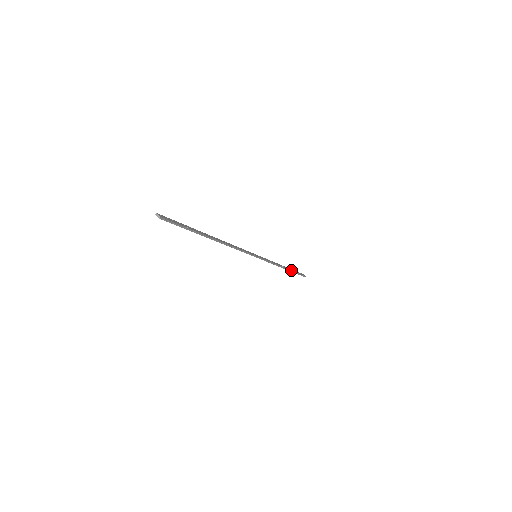
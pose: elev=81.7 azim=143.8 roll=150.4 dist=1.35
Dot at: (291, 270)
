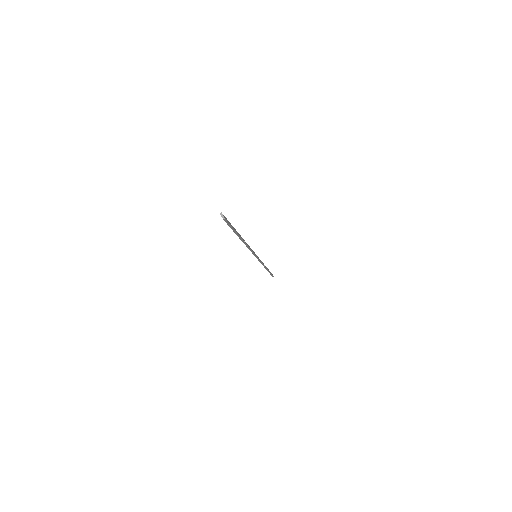
Dot at: occluded
